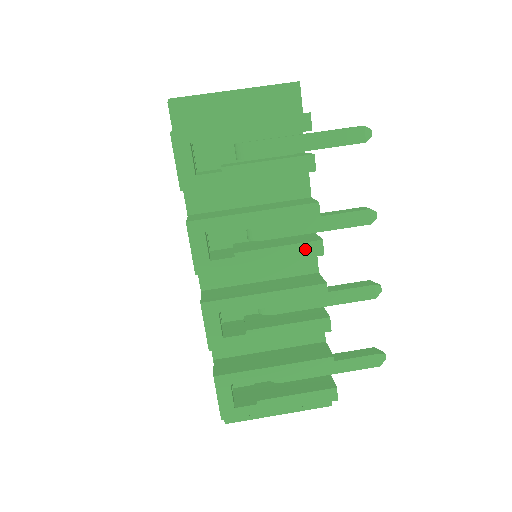
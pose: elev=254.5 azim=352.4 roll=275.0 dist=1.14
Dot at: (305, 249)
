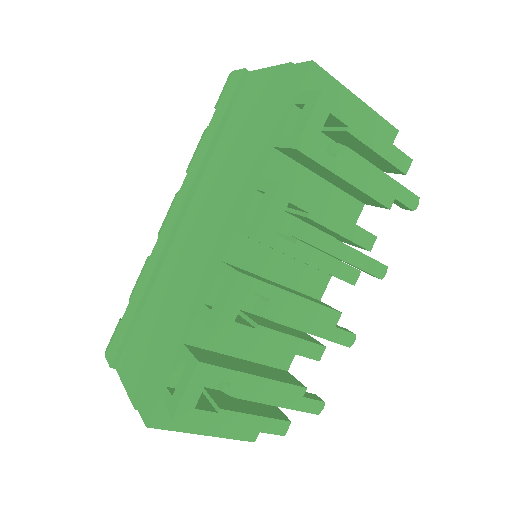
Dot at: (346, 271)
